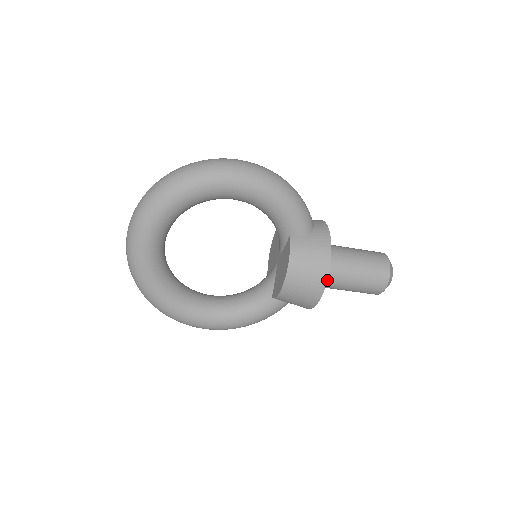
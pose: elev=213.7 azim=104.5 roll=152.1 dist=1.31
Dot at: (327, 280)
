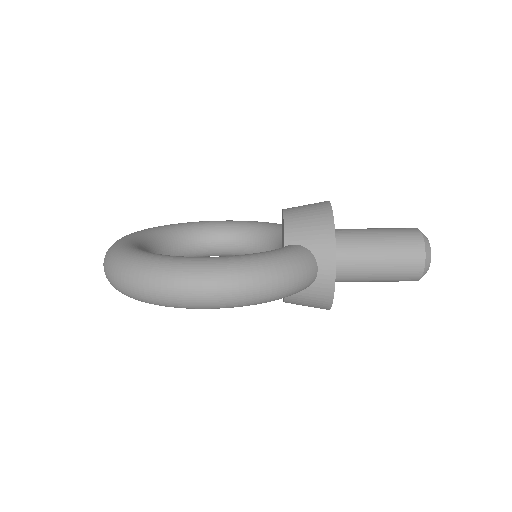
Dot at: occluded
